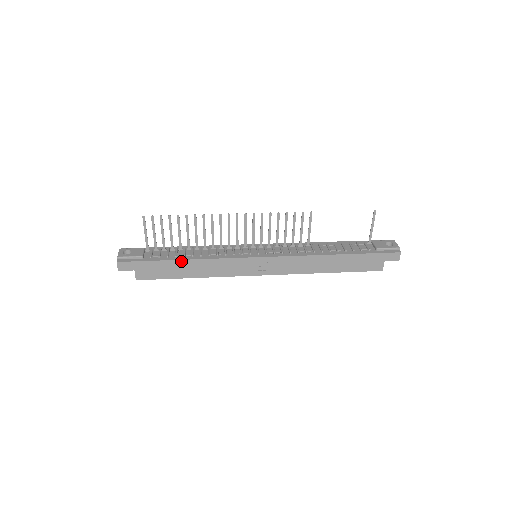
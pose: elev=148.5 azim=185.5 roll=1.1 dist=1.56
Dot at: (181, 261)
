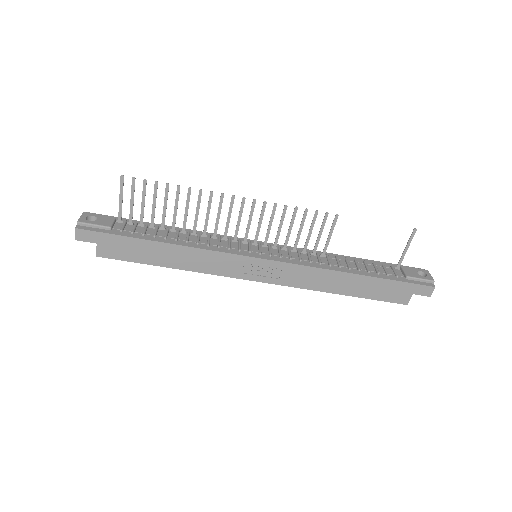
Dot at: (160, 243)
